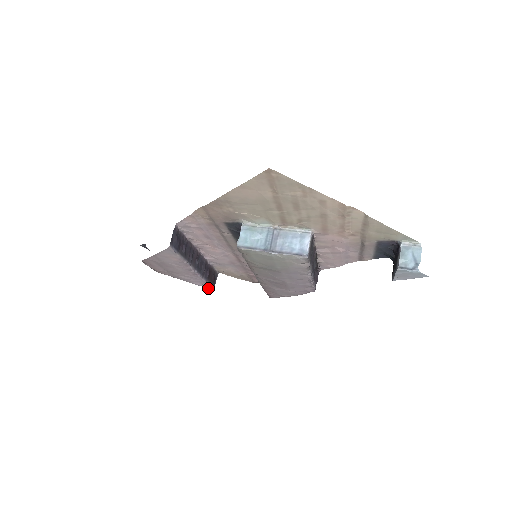
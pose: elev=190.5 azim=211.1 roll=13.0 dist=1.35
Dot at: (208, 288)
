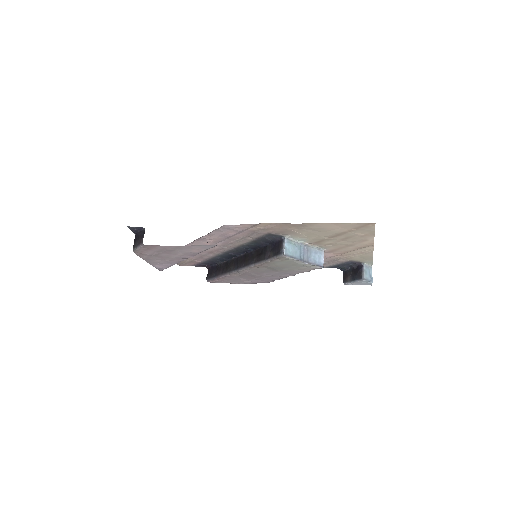
Dot at: (159, 270)
